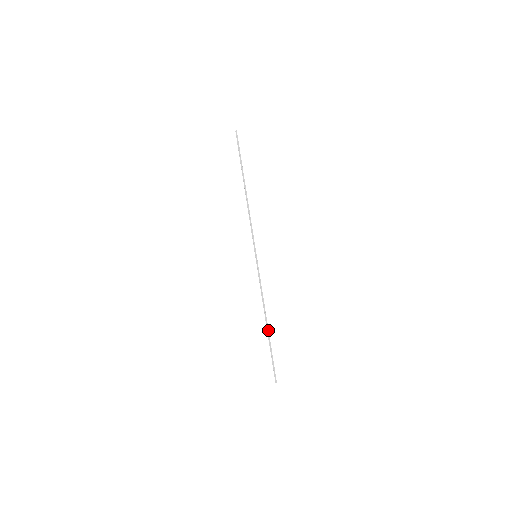
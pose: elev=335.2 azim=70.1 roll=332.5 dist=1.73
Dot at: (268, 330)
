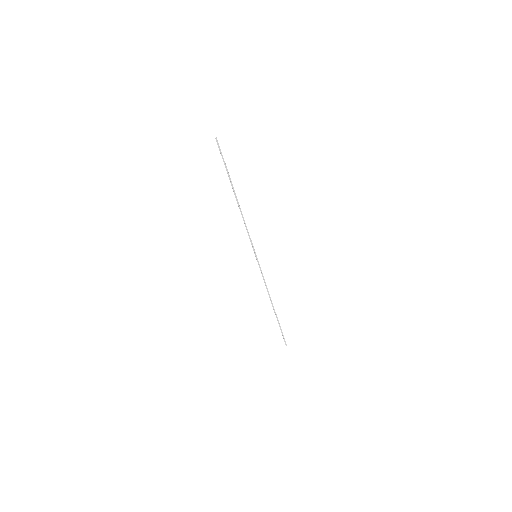
Dot at: occluded
